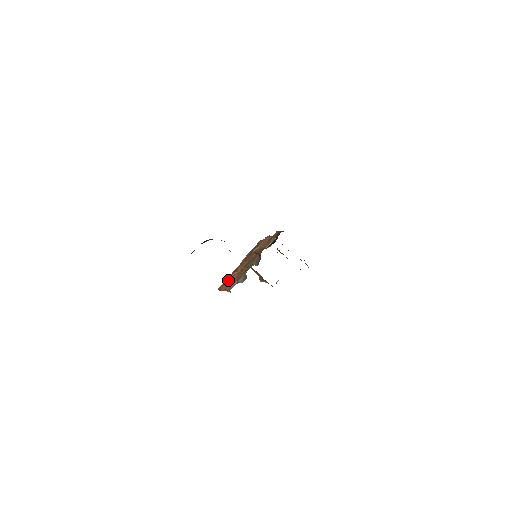
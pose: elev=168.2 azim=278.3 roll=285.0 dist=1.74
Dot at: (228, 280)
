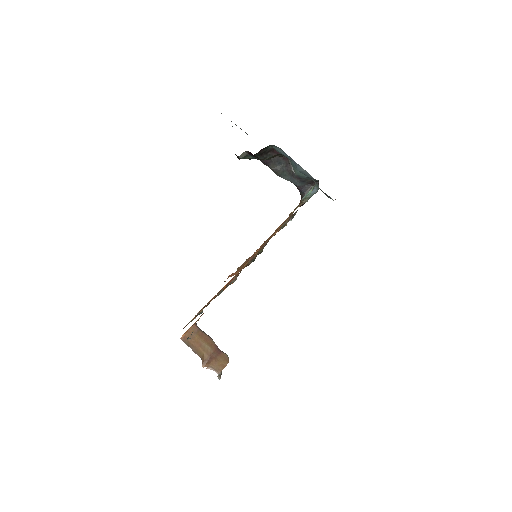
Dot at: (231, 274)
